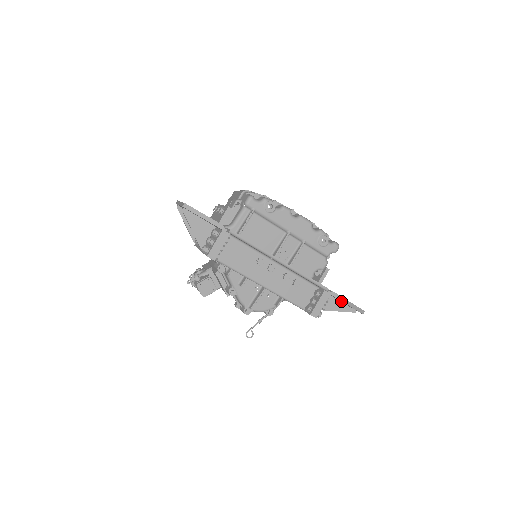
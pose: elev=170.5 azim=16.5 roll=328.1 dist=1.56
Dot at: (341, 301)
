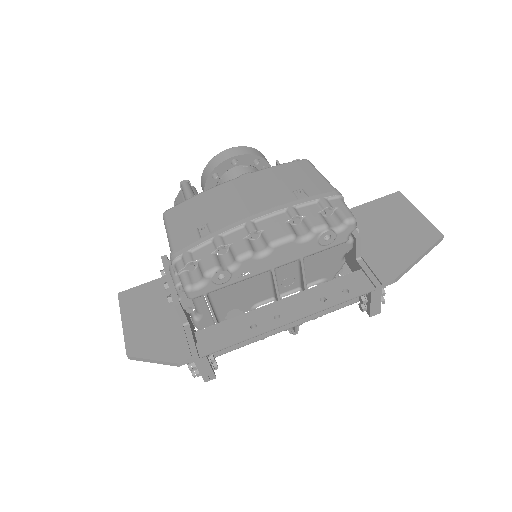
Dot at: (402, 256)
